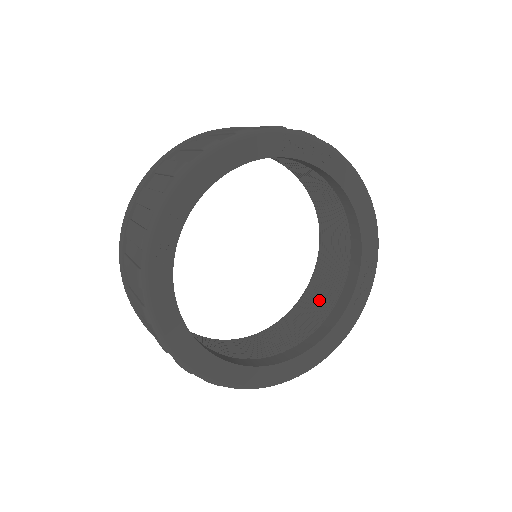
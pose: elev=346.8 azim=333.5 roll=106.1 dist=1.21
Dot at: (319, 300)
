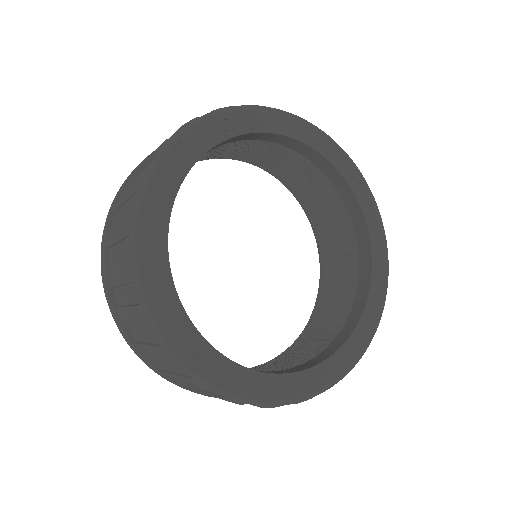
Dot at: (333, 229)
